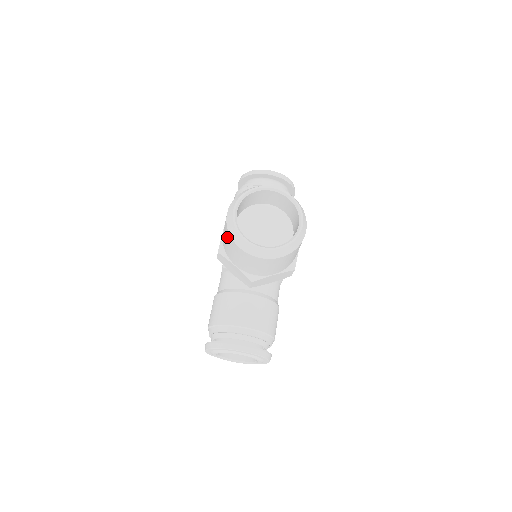
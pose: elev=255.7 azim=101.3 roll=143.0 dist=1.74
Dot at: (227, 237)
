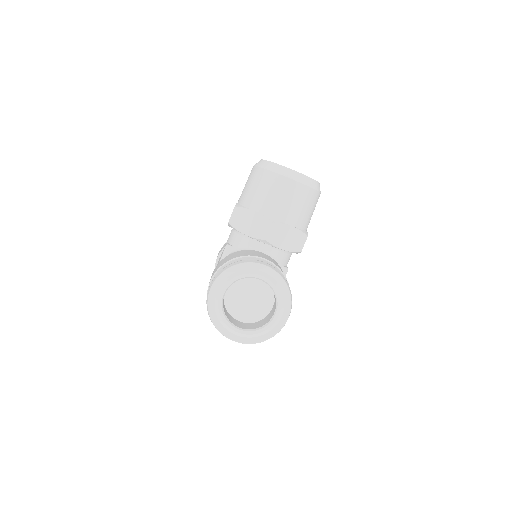
Dot at: (253, 177)
